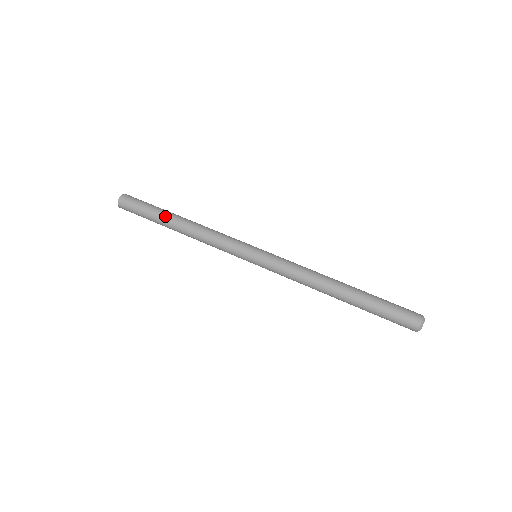
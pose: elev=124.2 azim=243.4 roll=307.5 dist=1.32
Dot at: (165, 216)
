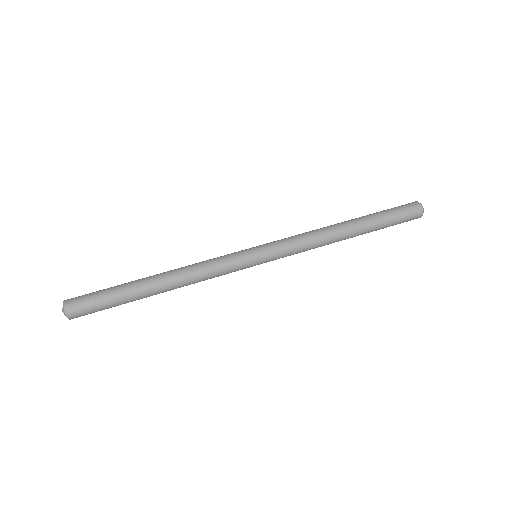
Dot at: (138, 293)
